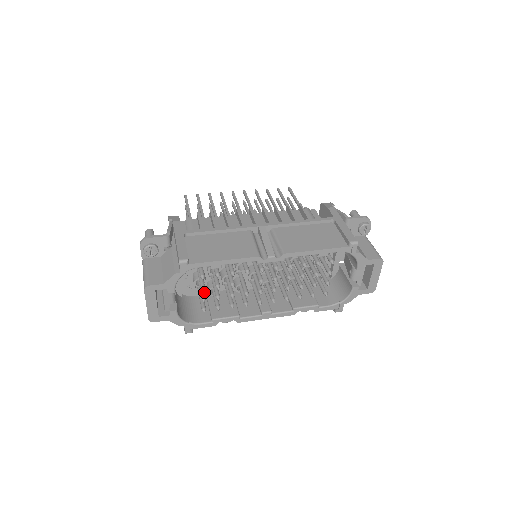
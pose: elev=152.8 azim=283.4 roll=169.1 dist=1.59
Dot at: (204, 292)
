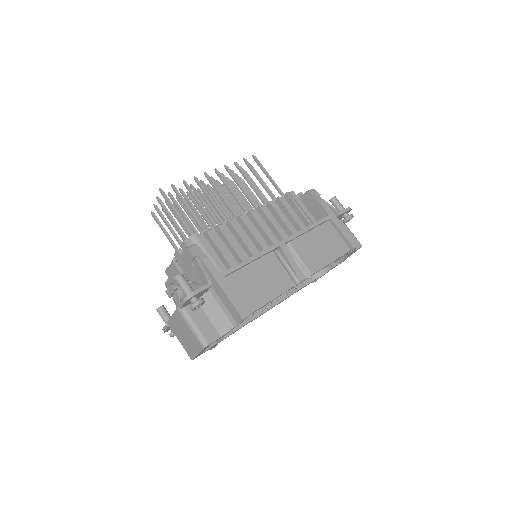
Dot at: occluded
